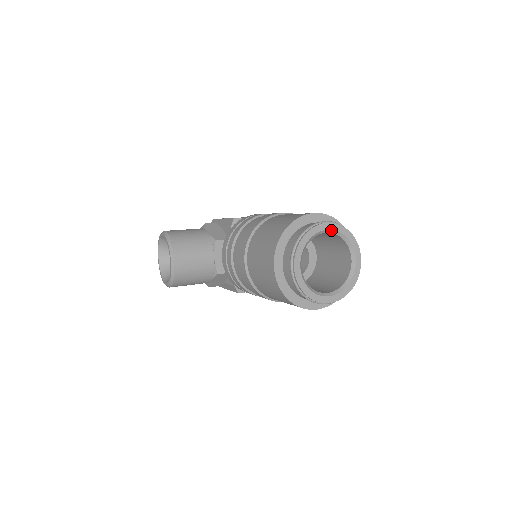
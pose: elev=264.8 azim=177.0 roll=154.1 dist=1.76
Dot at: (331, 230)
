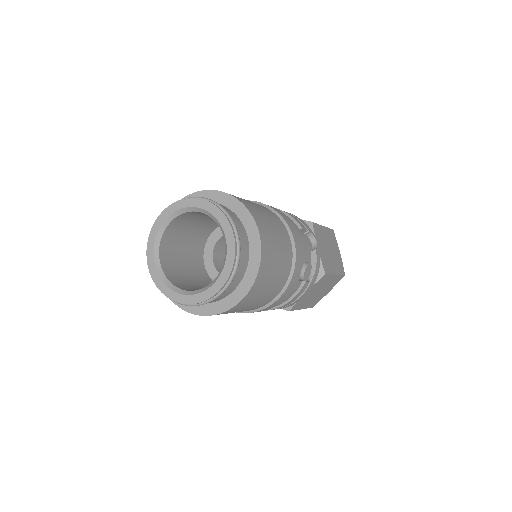
Dot at: (204, 210)
